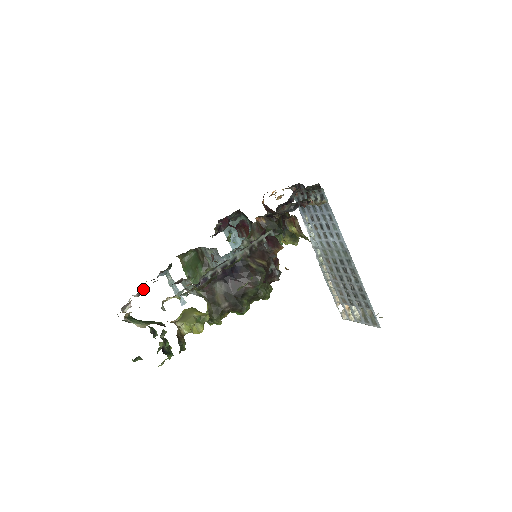
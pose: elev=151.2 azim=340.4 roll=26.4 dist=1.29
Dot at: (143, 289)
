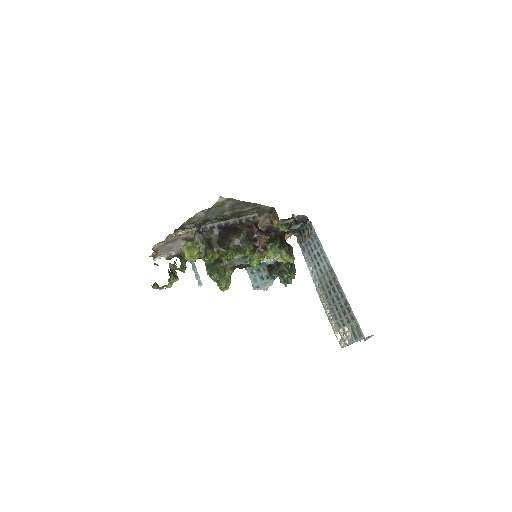
Dot at: (171, 254)
